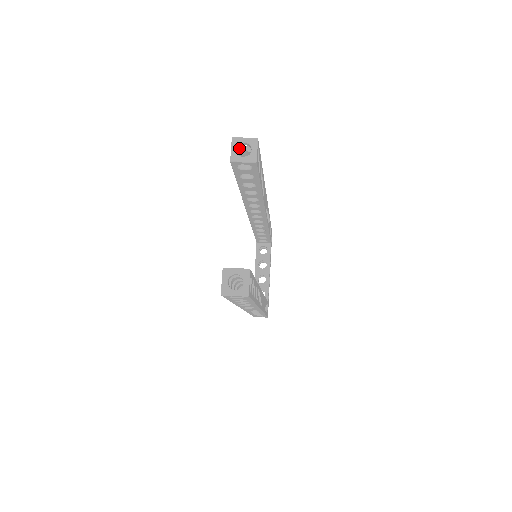
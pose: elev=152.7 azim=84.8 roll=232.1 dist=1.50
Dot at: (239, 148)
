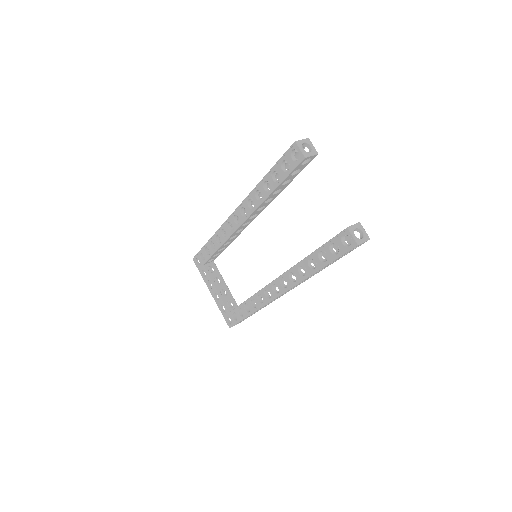
Dot at: (294, 150)
